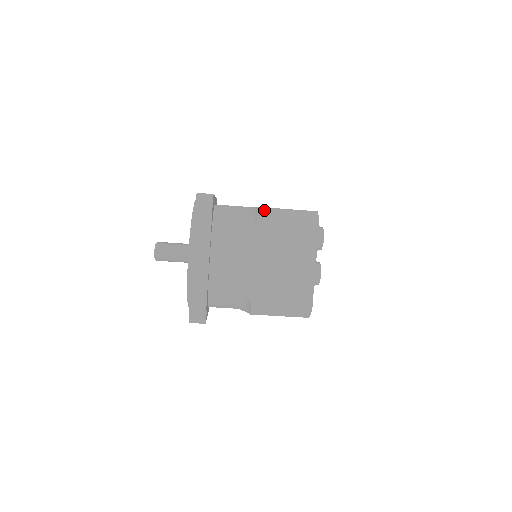
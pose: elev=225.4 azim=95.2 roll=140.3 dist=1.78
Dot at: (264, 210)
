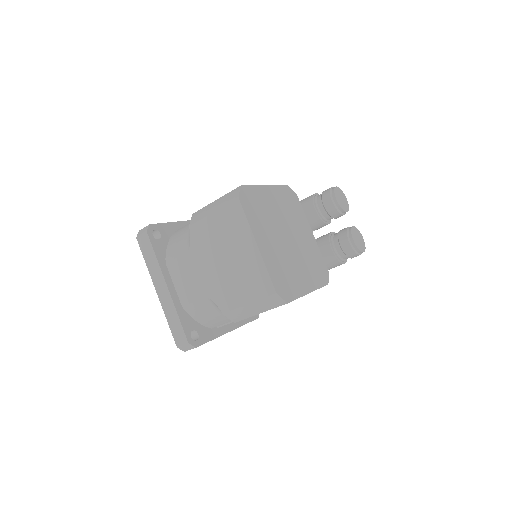
Dot at: (196, 214)
